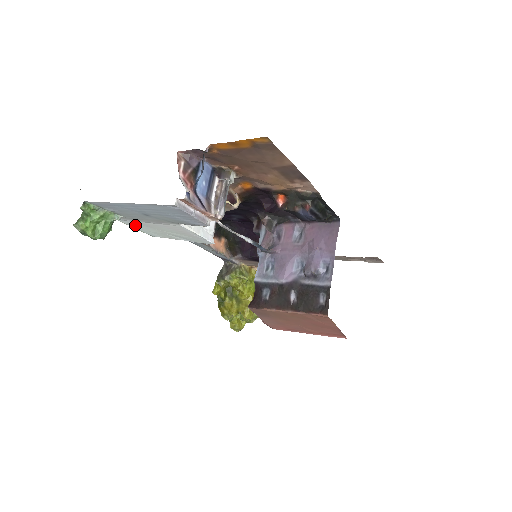
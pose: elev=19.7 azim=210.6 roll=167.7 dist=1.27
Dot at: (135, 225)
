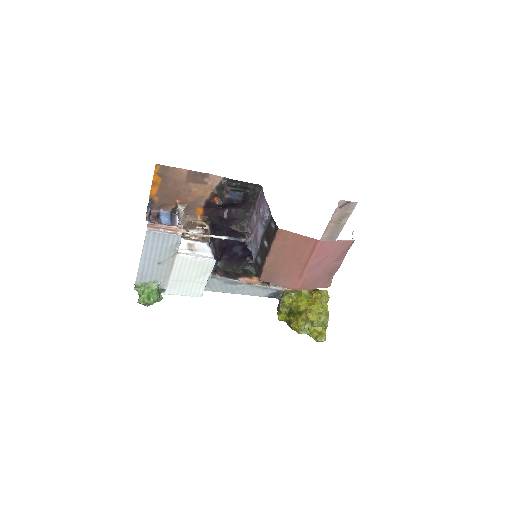
Dot at: (178, 290)
